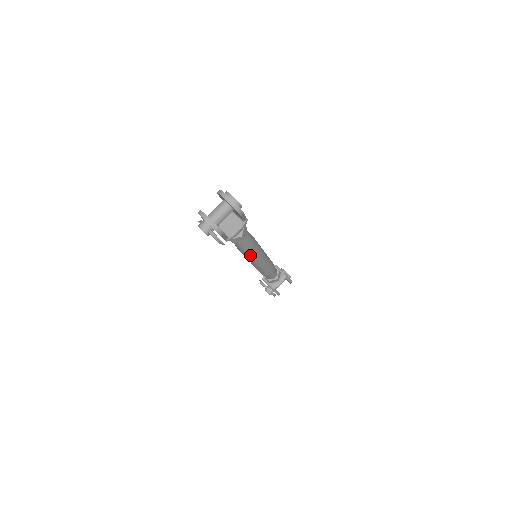
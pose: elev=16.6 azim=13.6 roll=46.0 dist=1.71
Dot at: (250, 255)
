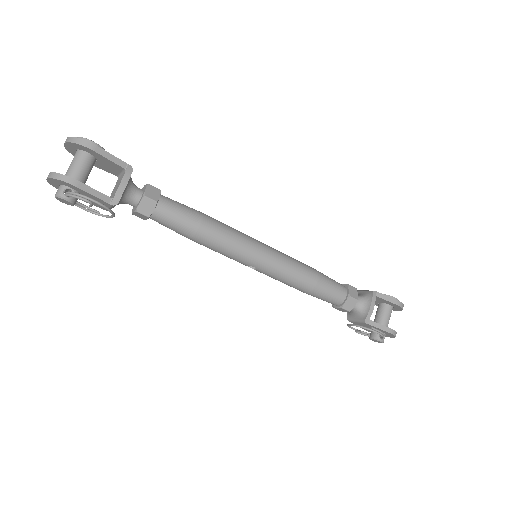
Dot at: (217, 242)
